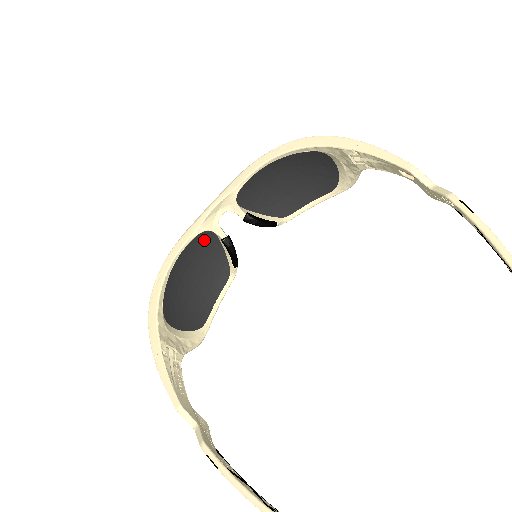
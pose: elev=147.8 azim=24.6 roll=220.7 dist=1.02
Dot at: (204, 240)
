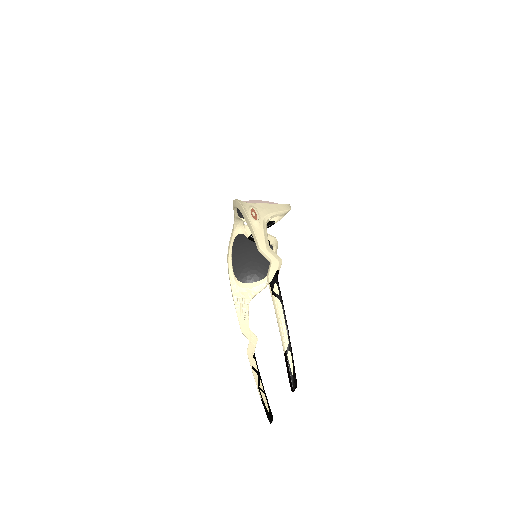
Dot at: (243, 236)
